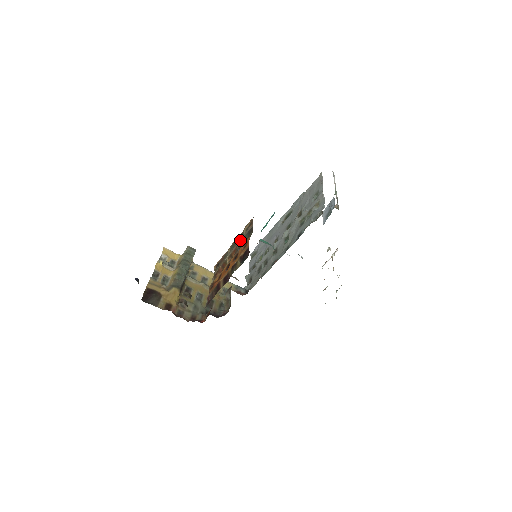
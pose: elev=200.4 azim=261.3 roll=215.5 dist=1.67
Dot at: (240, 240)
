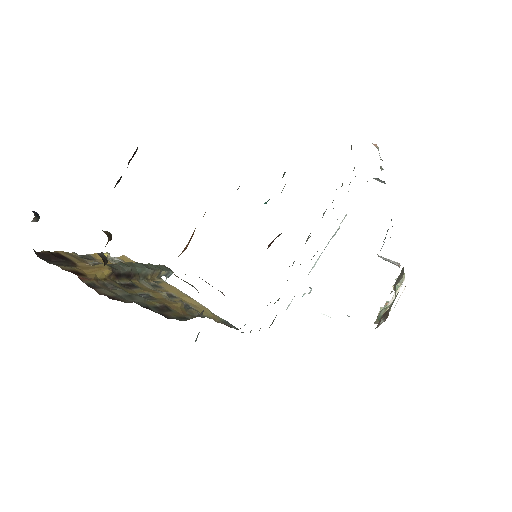
Dot at: occluded
